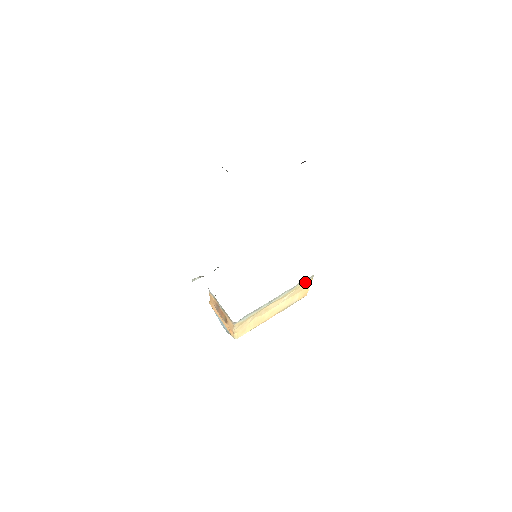
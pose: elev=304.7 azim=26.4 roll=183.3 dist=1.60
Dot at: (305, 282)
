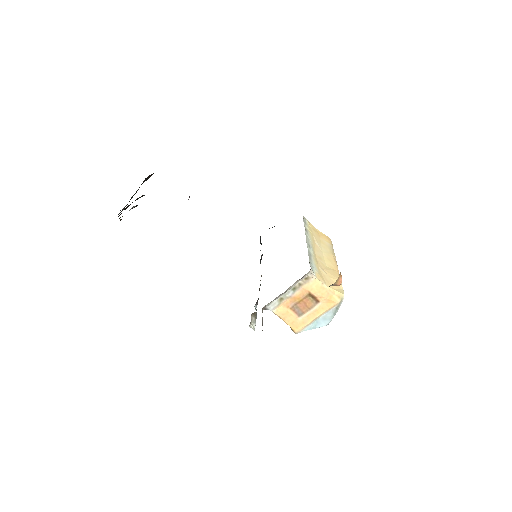
Dot at: (309, 227)
